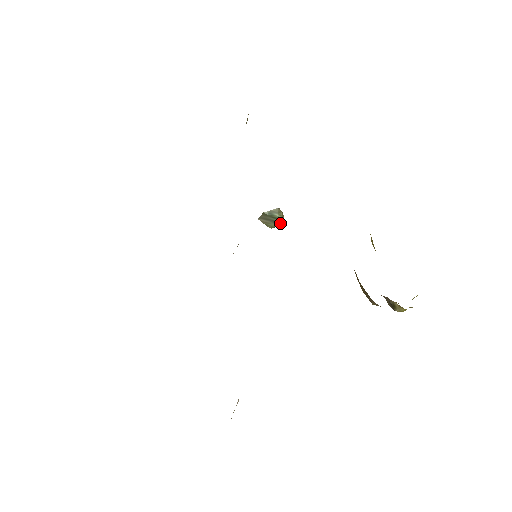
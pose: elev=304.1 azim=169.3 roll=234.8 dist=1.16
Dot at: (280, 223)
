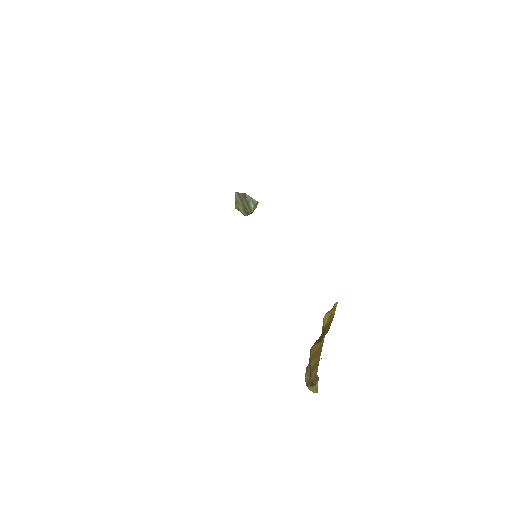
Dot at: (247, 213)
